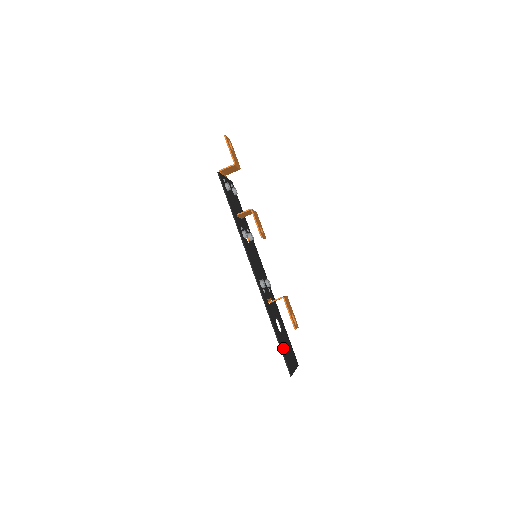
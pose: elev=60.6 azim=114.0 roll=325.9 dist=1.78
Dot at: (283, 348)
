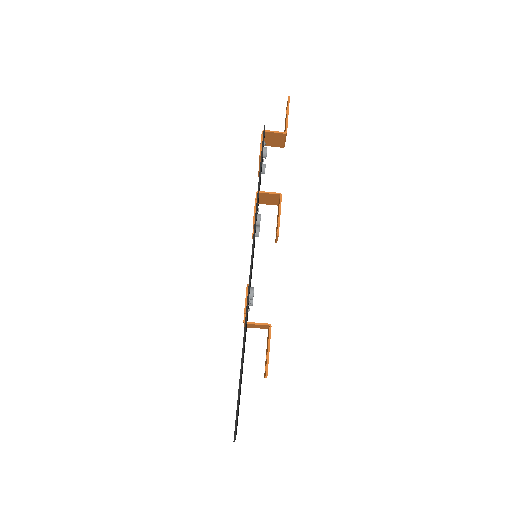
Dot at: occluded
